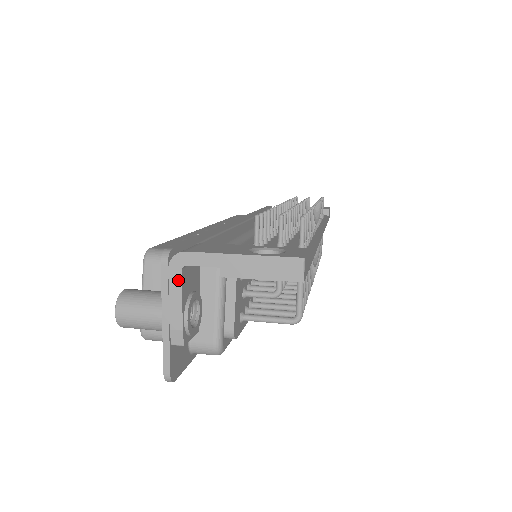
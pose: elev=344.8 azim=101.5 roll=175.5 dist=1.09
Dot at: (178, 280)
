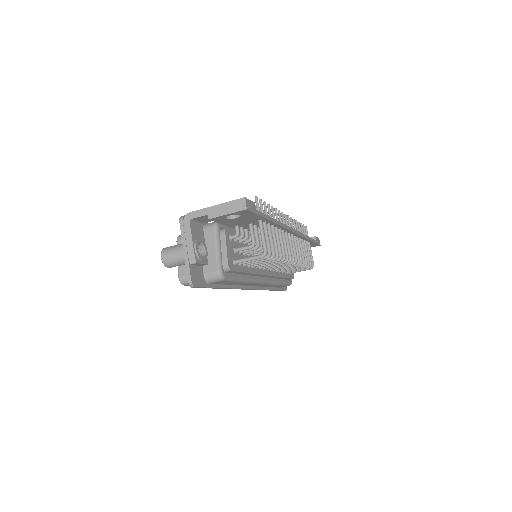
Dot at: (189, 228)
